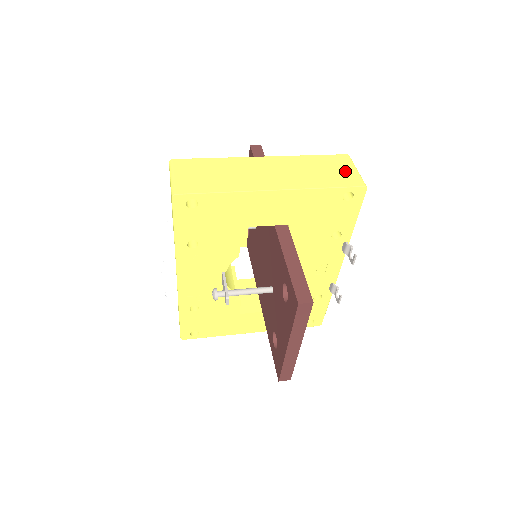
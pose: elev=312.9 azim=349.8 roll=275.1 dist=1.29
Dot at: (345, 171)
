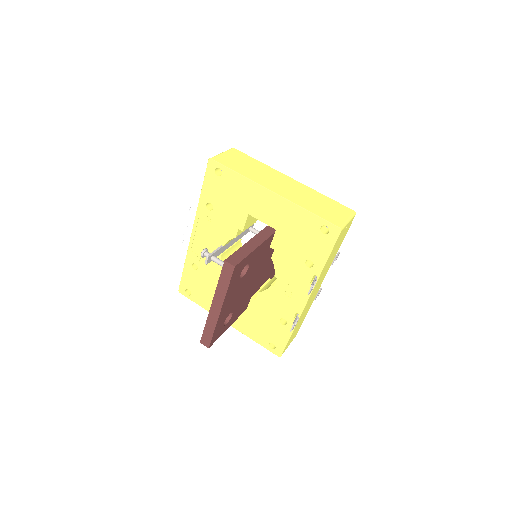
Dot at: (338, 214)
